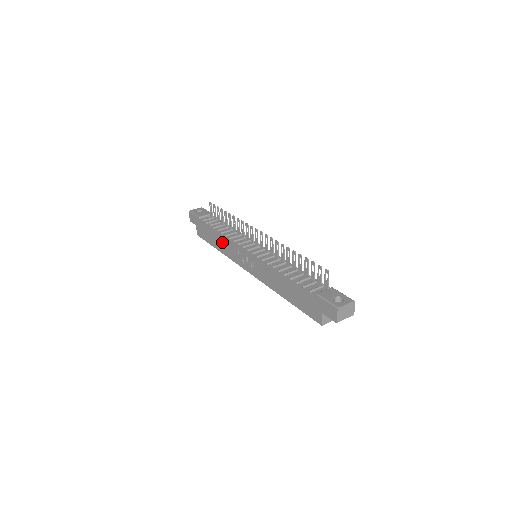
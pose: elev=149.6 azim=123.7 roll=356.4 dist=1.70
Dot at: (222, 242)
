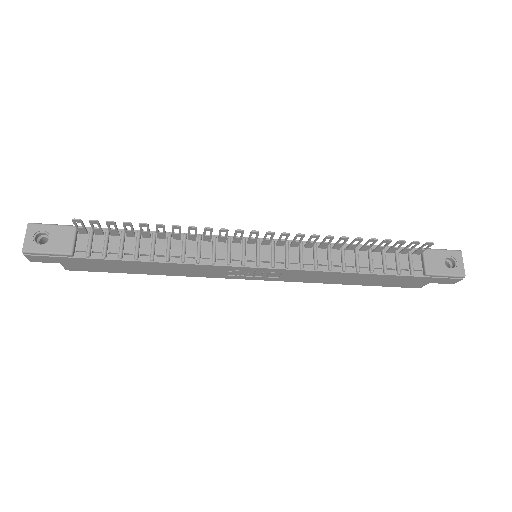
Dot at: (172, 269)
